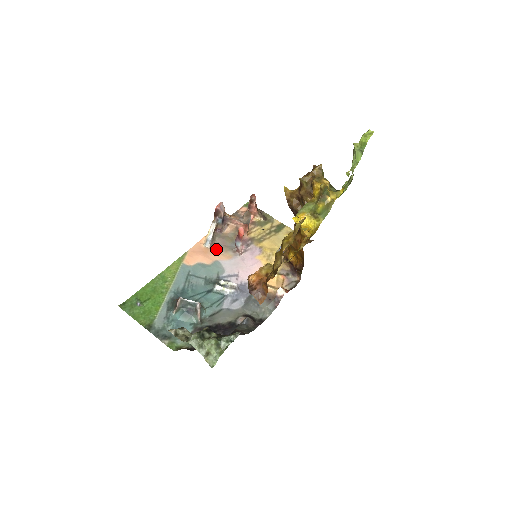
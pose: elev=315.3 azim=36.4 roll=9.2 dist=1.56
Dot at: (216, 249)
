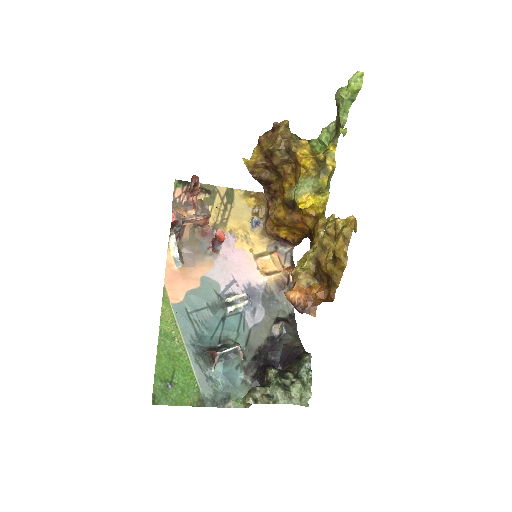
Dot at: (191, 263)
